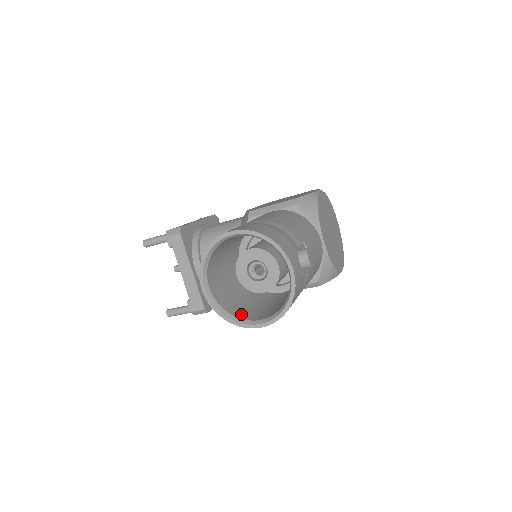
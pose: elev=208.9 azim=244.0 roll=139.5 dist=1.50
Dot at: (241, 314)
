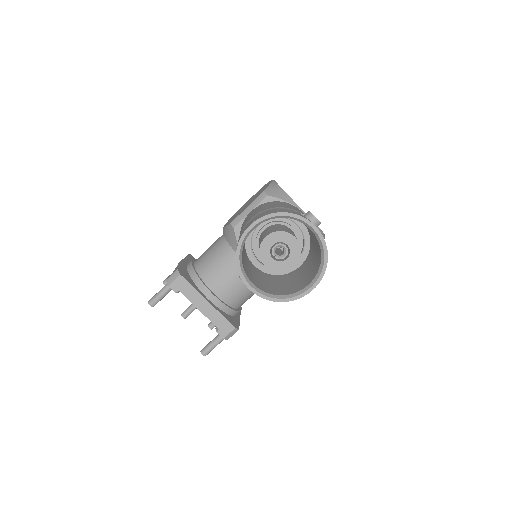
Dot at: (289, 292)
